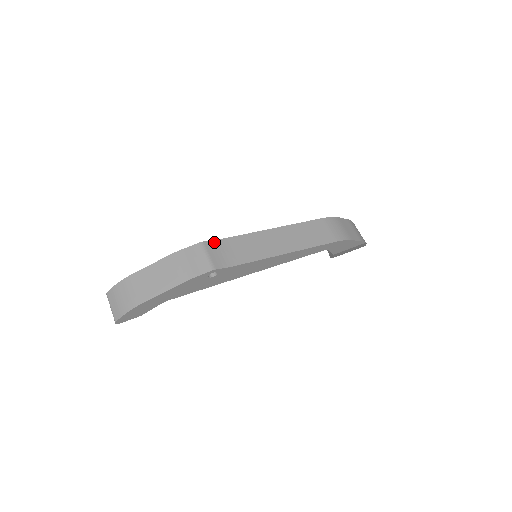
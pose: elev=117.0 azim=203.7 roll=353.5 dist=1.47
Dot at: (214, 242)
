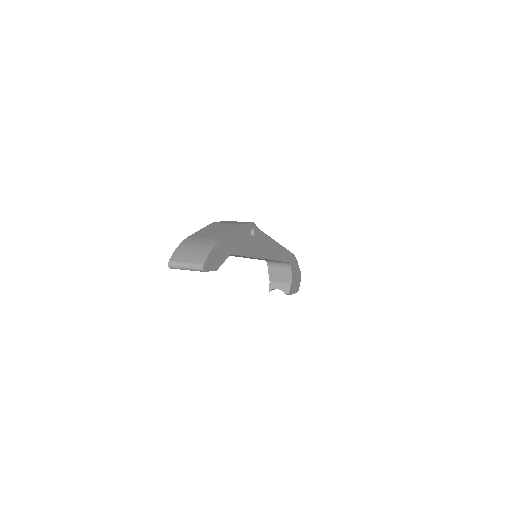
Dot at: occluded
